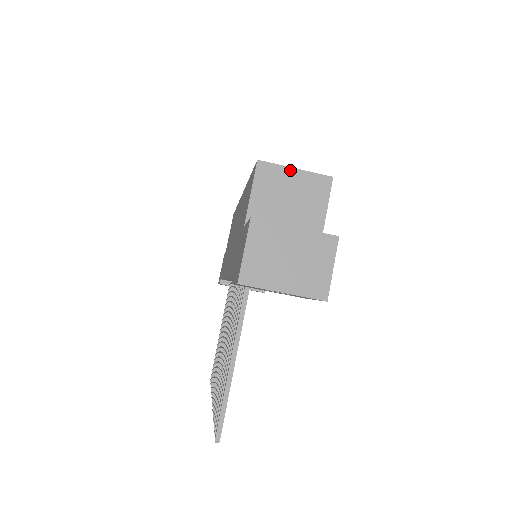
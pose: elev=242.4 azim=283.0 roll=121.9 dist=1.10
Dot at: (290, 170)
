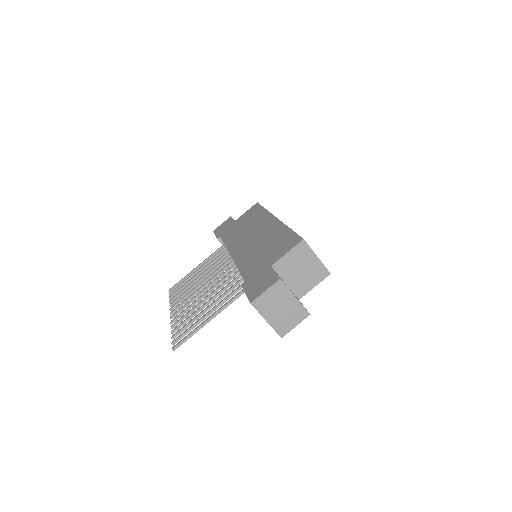
Dot at: (314, 256)
